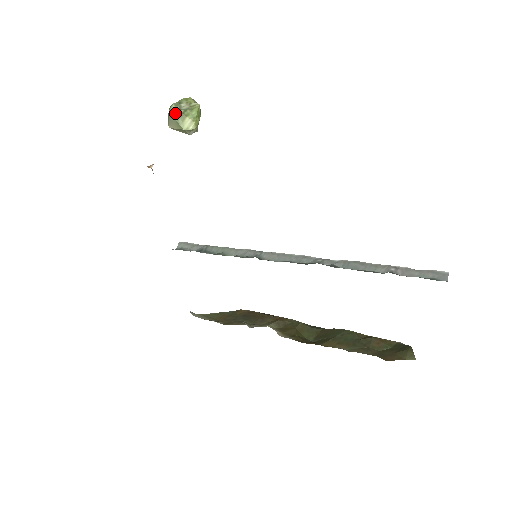
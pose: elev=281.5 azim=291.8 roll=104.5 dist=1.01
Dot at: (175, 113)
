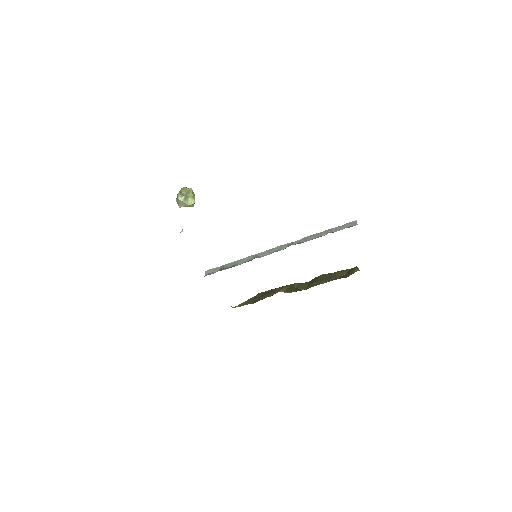
Dot at: (181, 198)
